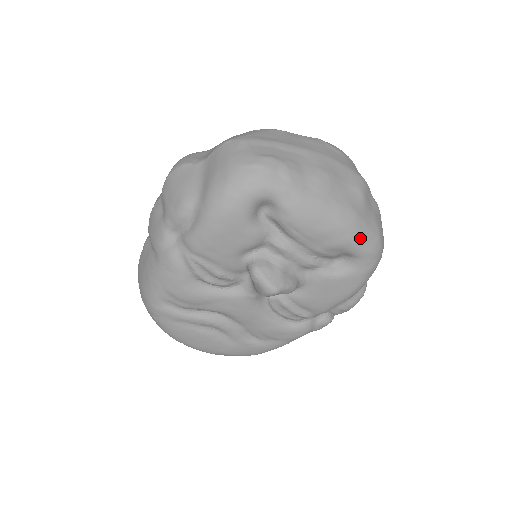
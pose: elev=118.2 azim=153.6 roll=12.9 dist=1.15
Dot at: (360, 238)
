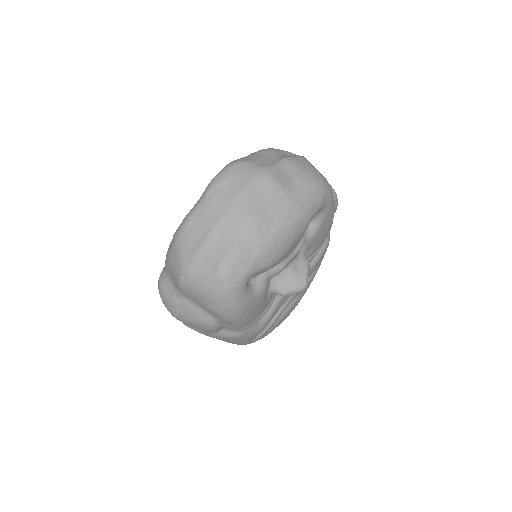
Dot at: (311, 209)
